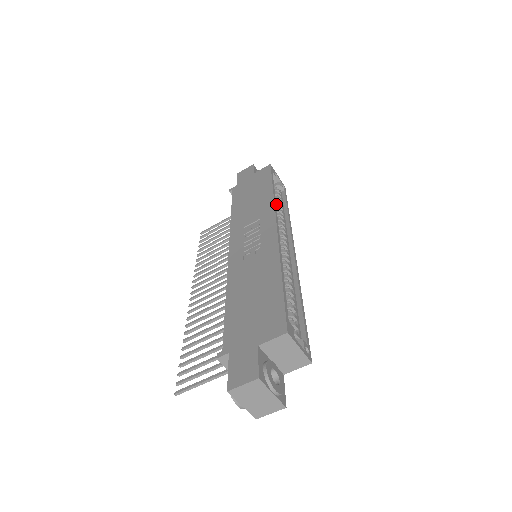
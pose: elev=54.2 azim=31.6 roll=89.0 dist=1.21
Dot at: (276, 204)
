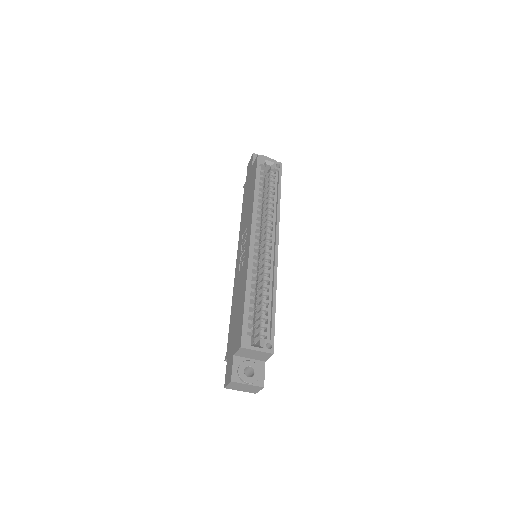
Dot at: (268, 195)
